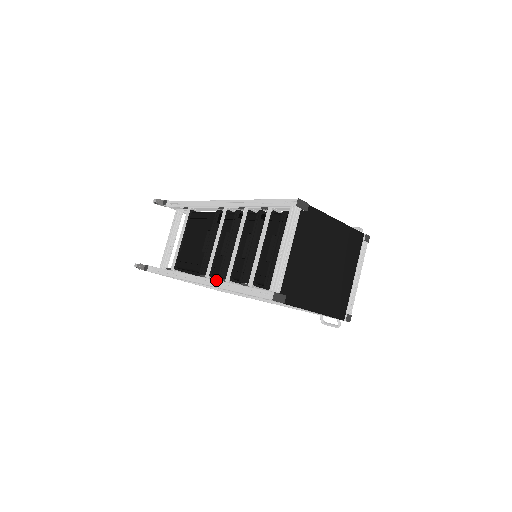
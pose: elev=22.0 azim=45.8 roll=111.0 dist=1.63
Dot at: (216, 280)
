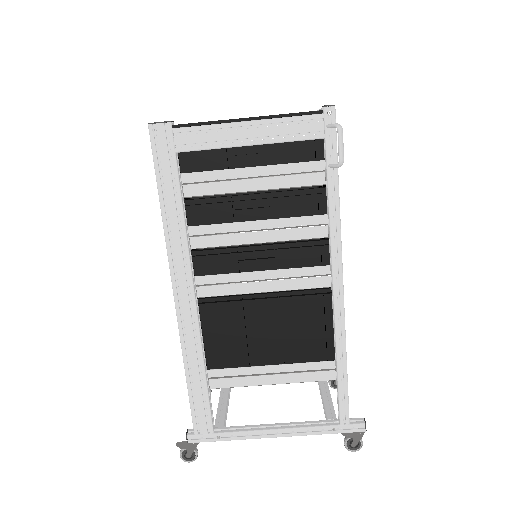
Dot at: occluded
